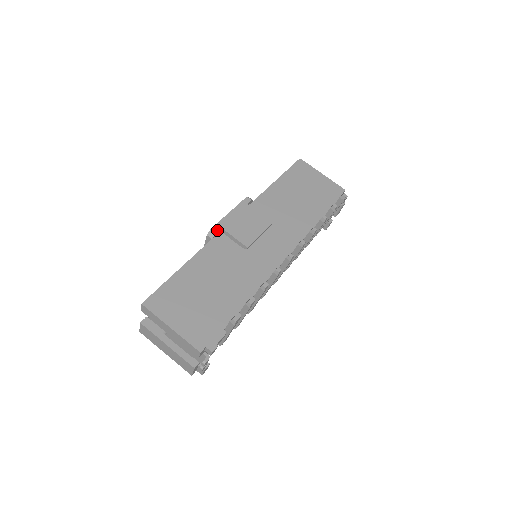
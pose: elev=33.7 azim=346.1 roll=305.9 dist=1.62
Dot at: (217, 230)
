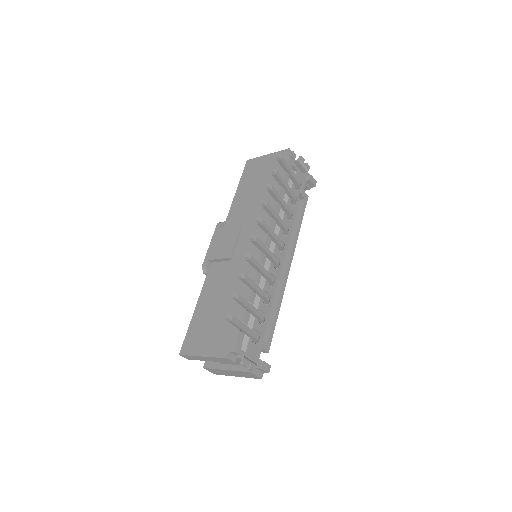
Dot at: (206, 264)
